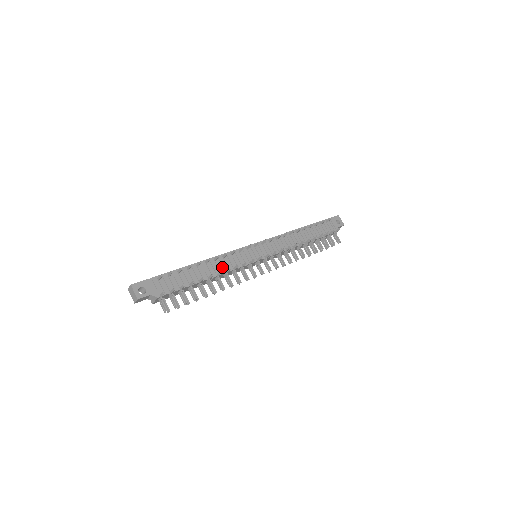
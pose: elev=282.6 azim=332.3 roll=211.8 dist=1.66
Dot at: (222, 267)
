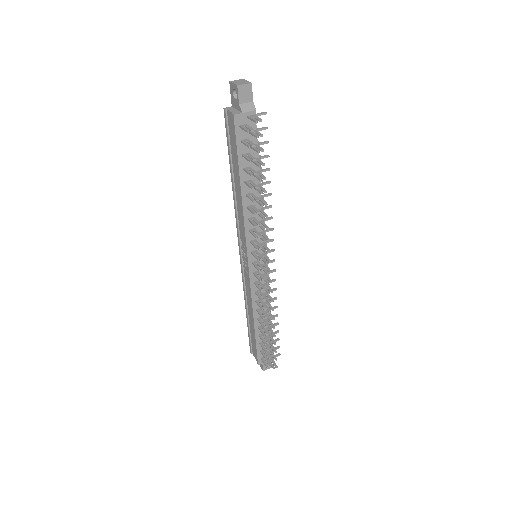
Dot at: occluded
